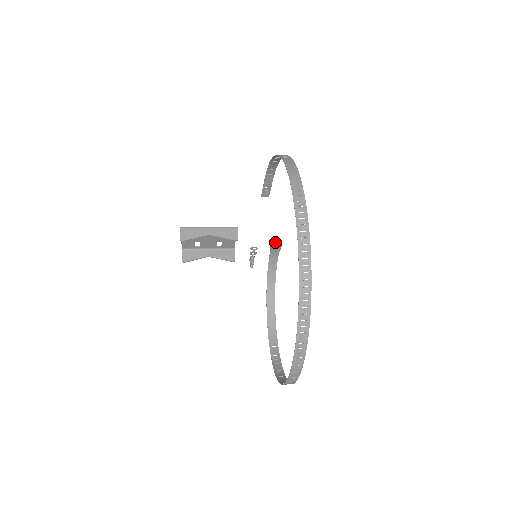
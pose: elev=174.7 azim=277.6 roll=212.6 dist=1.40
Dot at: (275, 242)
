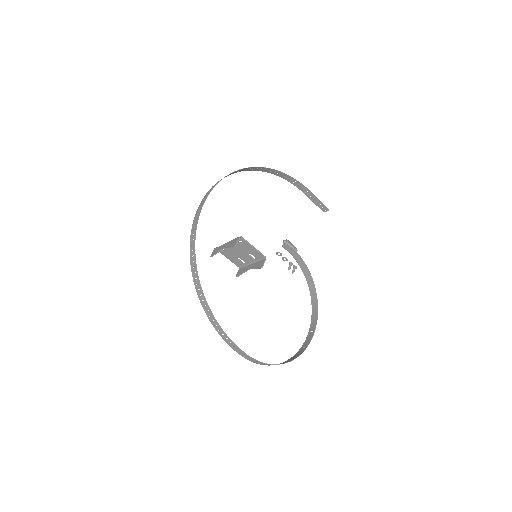
Dot at: (283, 242)
